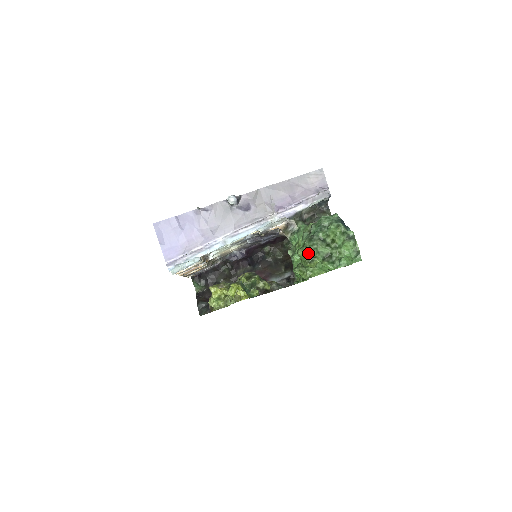
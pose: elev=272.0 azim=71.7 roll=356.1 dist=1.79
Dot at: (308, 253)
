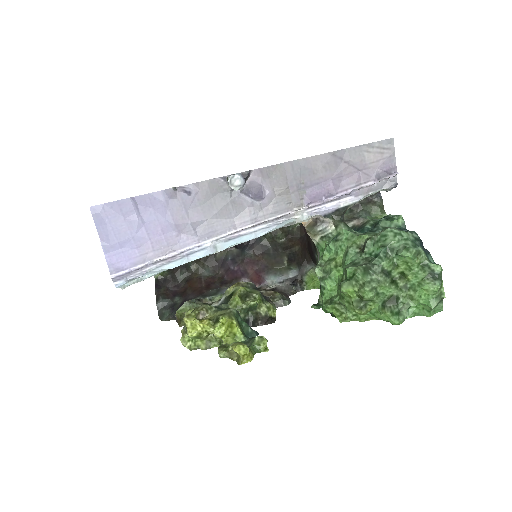
Dot at: (360, 294)
